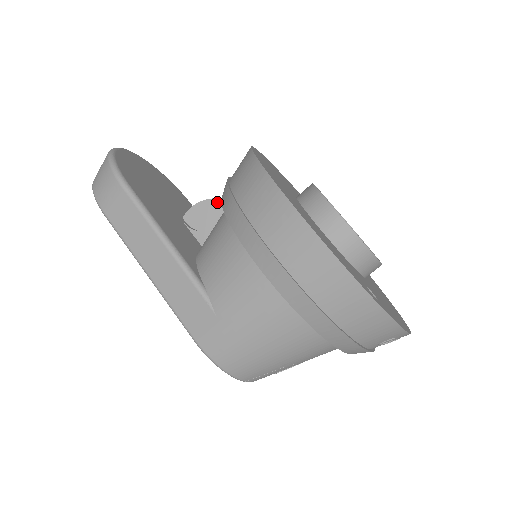
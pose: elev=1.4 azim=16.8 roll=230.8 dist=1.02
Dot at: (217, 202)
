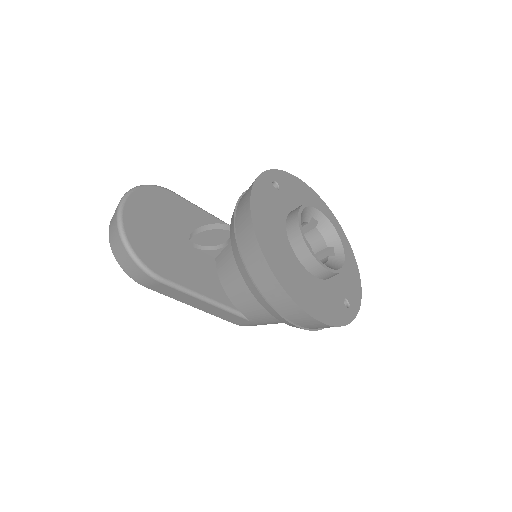
Dot at: (218, 231)
